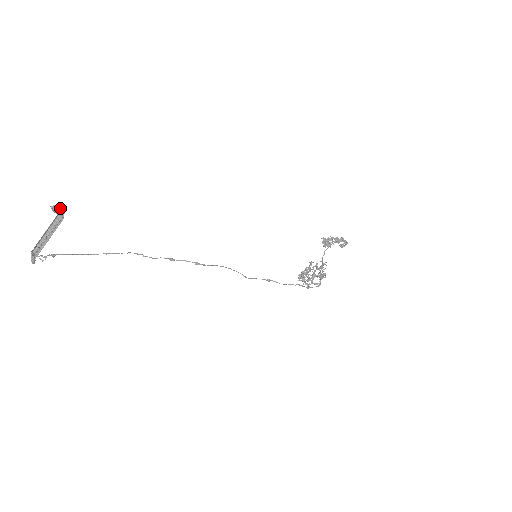
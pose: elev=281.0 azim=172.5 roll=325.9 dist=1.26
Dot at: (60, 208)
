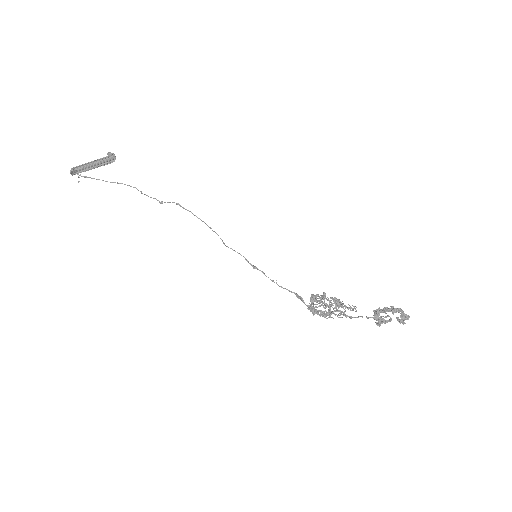
Dot at: (112, 154)
